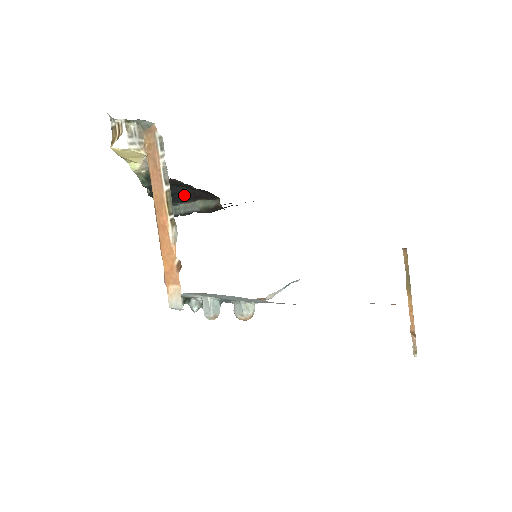
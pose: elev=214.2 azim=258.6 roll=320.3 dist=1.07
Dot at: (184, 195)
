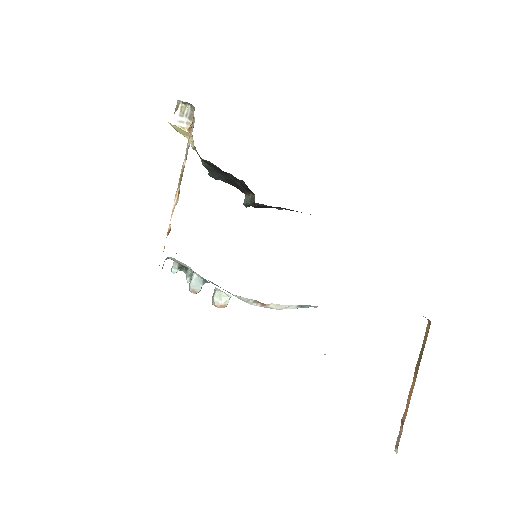
Dot at: (239, 185)
